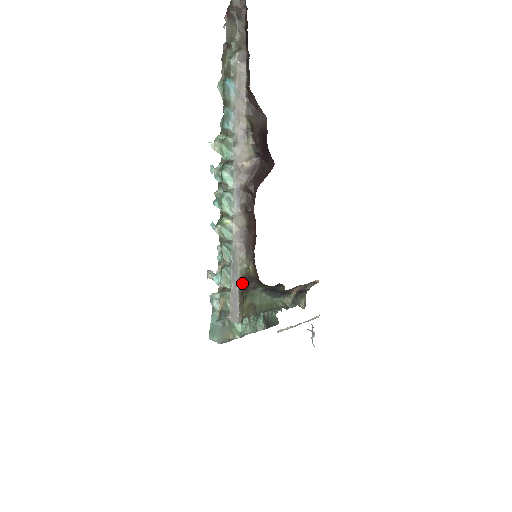
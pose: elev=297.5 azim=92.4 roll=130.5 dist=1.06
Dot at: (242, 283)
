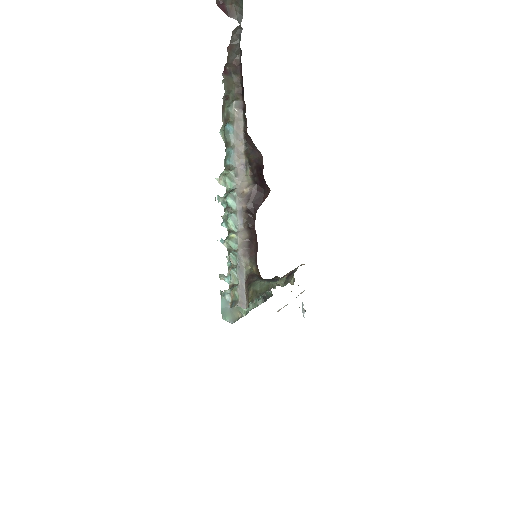
Dot at: (247, 280)
